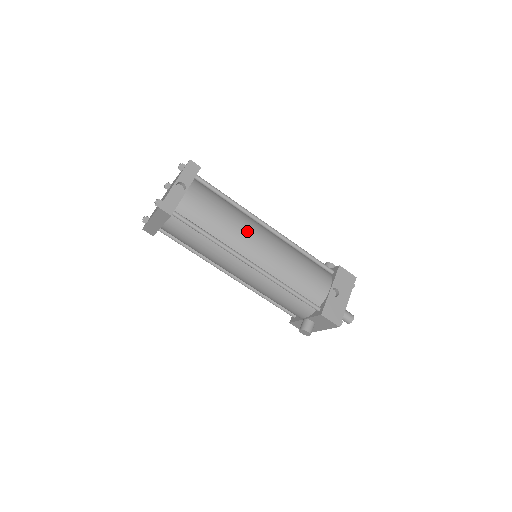
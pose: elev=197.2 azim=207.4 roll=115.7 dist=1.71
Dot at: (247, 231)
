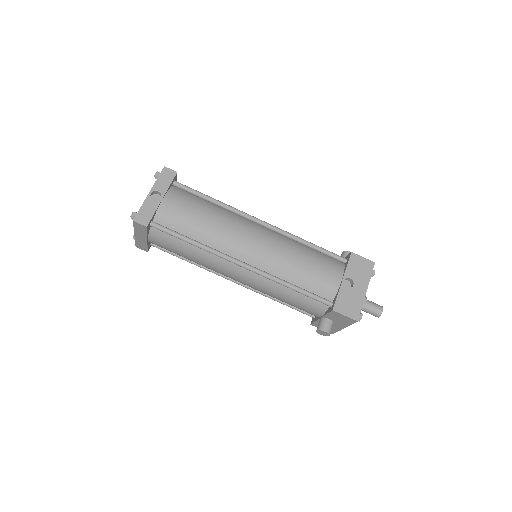
Dot at: (235, 230)
